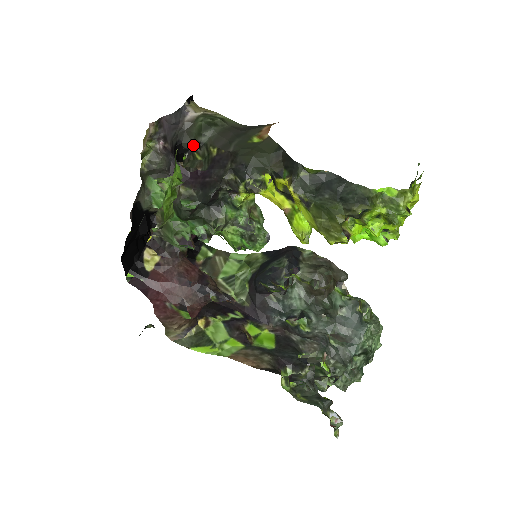
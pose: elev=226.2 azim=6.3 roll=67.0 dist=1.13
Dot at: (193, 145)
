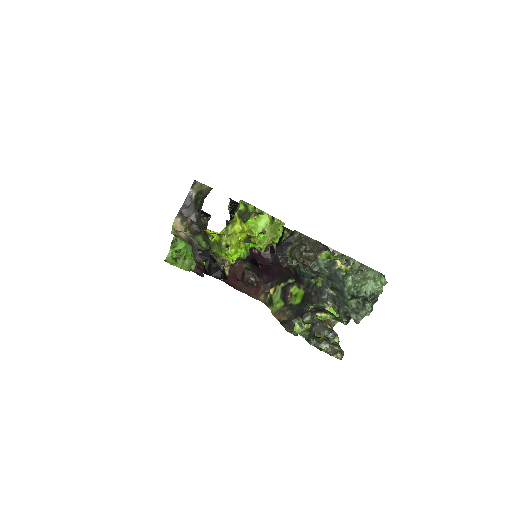
Dot at: occluded
